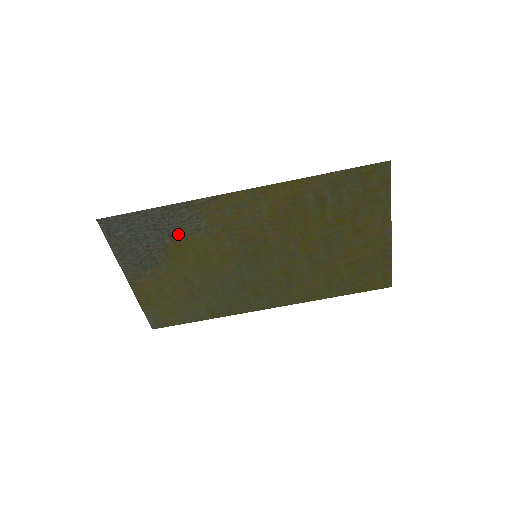
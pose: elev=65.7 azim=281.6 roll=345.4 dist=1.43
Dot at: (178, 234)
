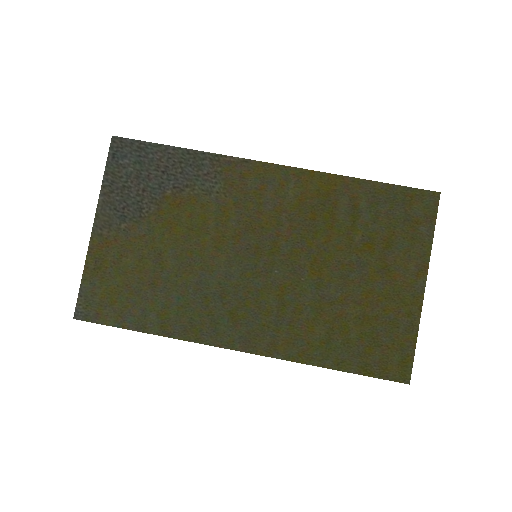
Dot at: (184, 189)
